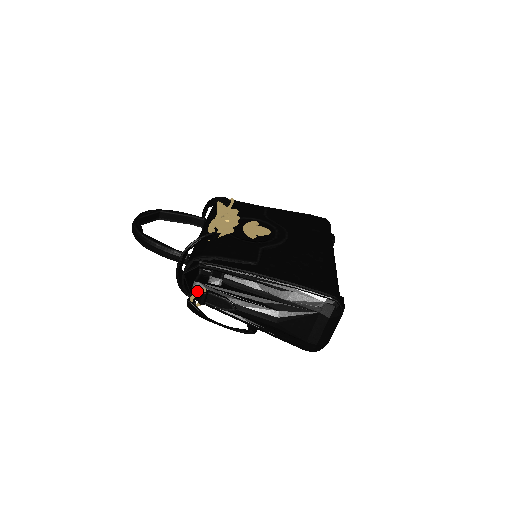
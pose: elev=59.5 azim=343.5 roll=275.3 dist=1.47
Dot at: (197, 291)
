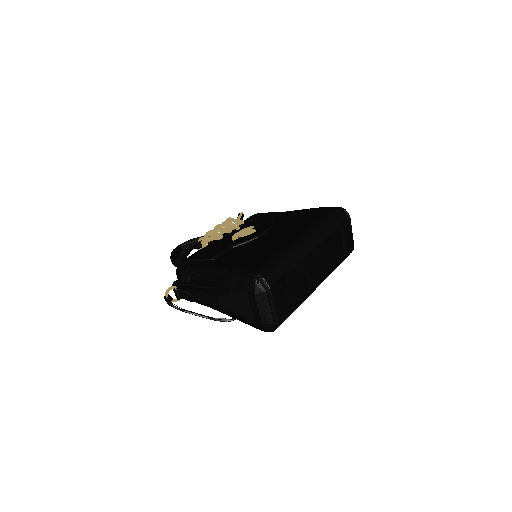
Dot at: occluded
